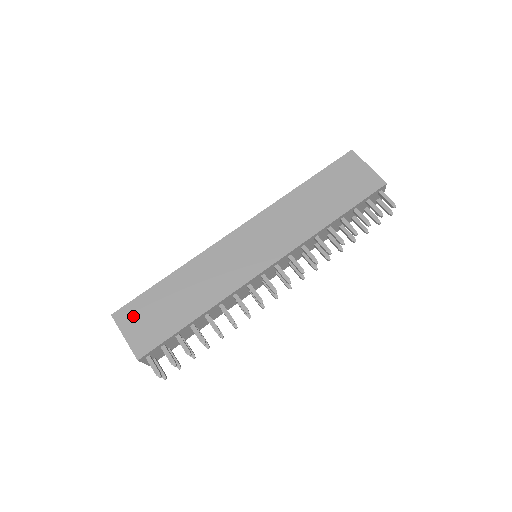
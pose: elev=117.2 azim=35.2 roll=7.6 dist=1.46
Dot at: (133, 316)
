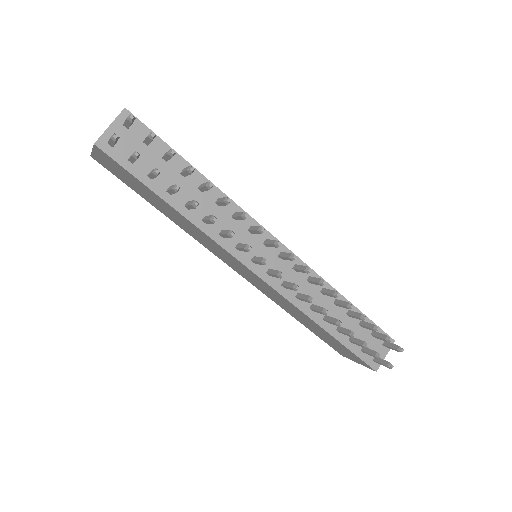
Dot at: occluded
